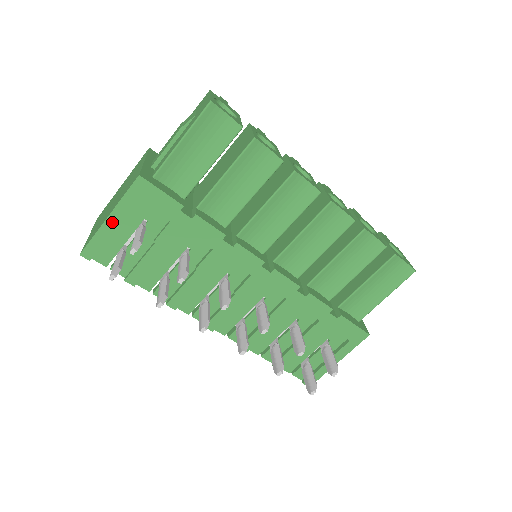
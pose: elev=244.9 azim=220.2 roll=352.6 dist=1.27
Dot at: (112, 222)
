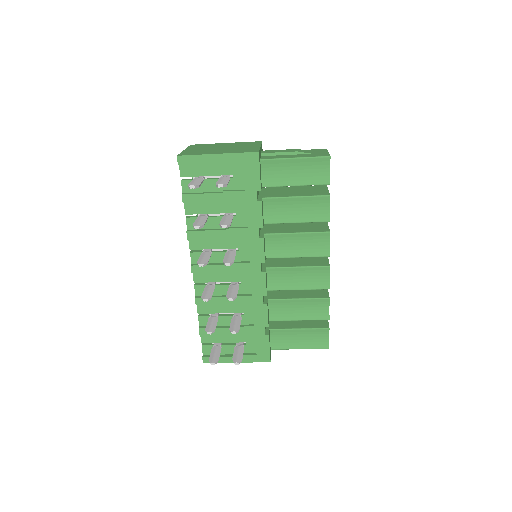
Dot at: (216, 159)
